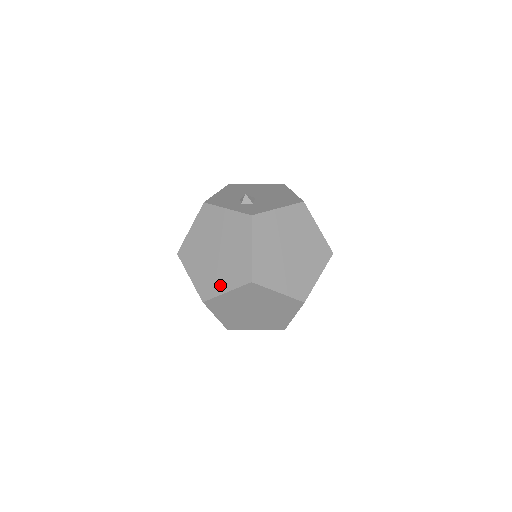
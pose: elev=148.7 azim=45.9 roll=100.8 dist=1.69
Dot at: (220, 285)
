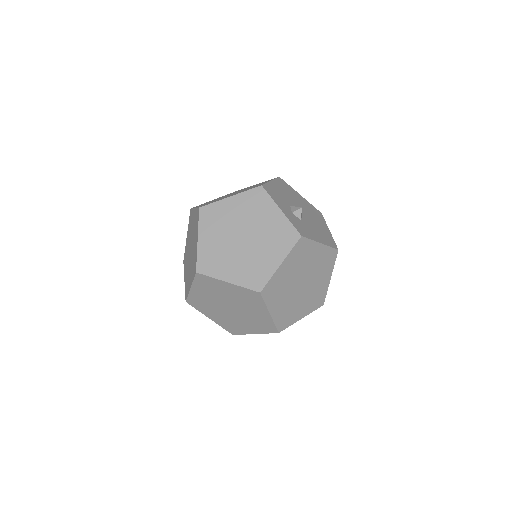
Dot at: (226, 271)
